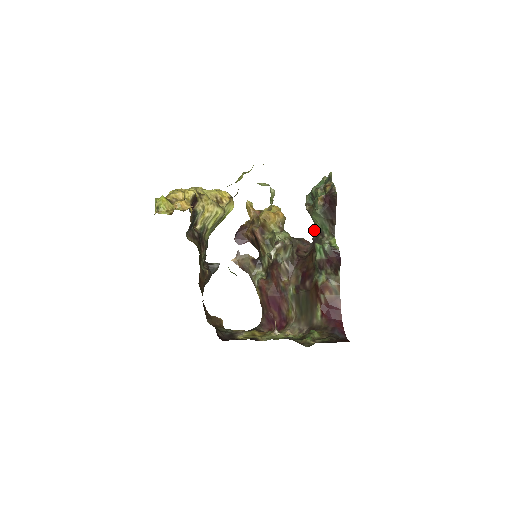
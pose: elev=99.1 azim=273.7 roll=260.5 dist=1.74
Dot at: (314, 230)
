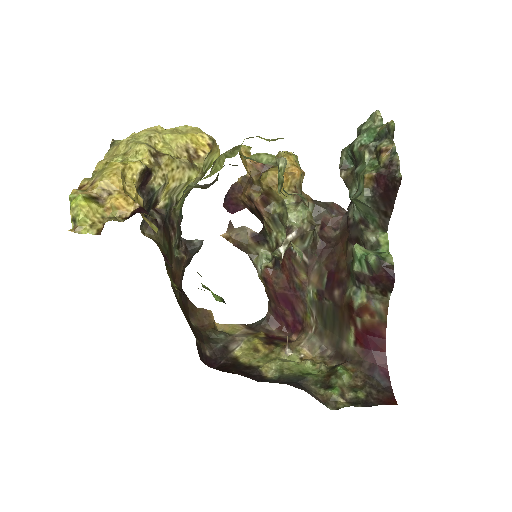
Dot at: (351, 208)
